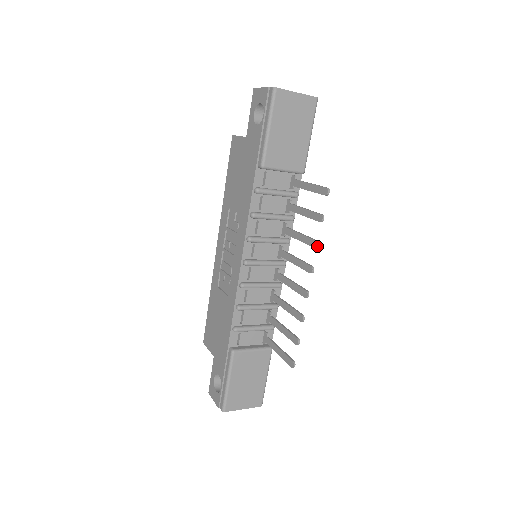
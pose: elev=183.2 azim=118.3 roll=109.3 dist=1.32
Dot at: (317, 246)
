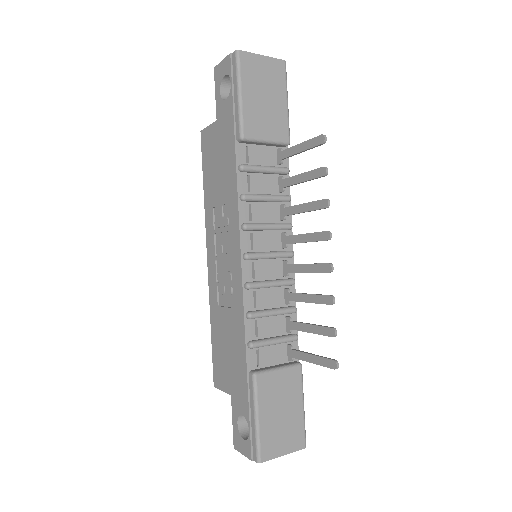
Dot at: (328, 204)
